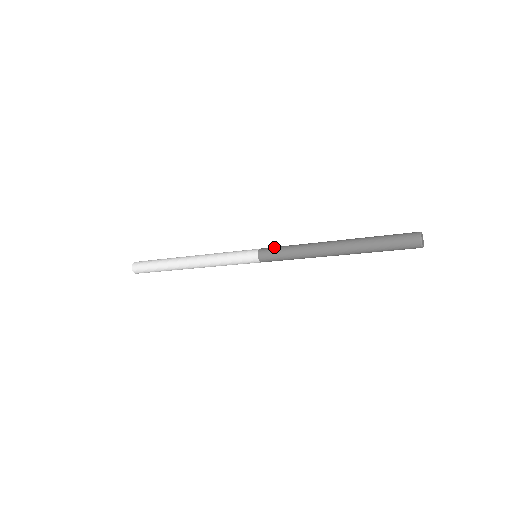
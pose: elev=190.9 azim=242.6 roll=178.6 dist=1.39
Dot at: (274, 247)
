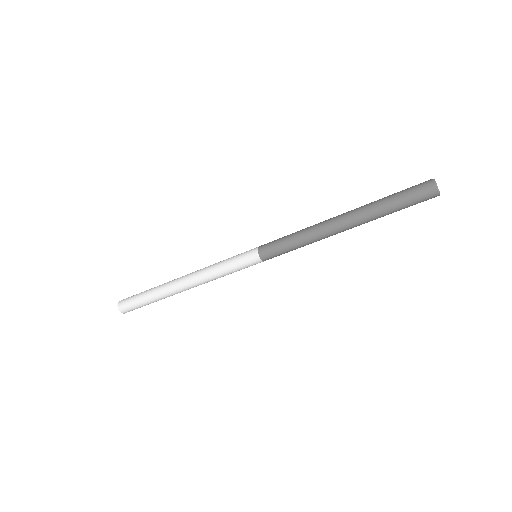
Dot at: occluded
